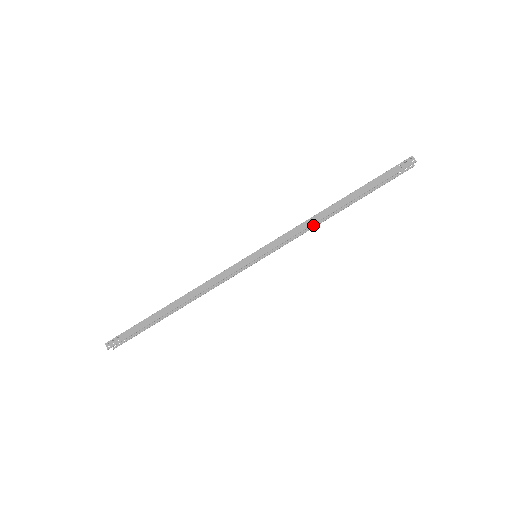
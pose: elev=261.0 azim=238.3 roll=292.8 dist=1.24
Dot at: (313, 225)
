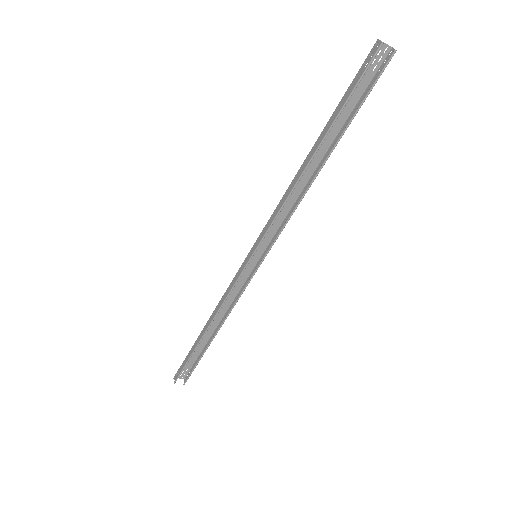
Dot at: (302, 197)
